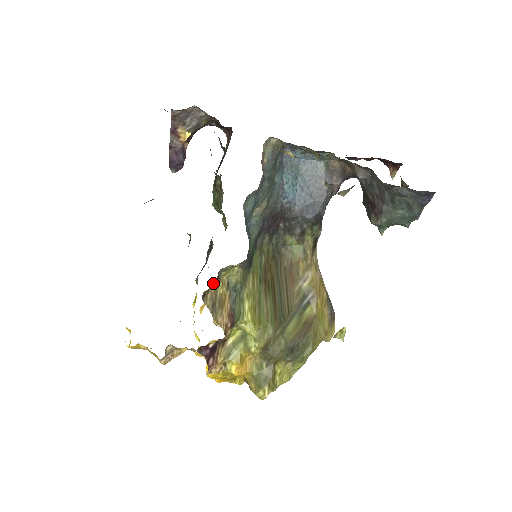
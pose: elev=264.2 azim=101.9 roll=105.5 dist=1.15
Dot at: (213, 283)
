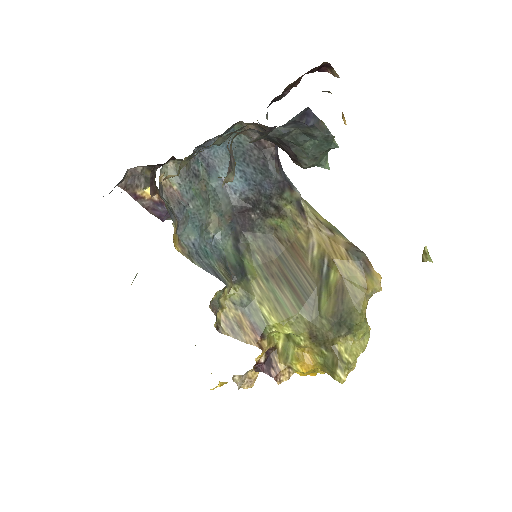
Dot at: (219, 313)
